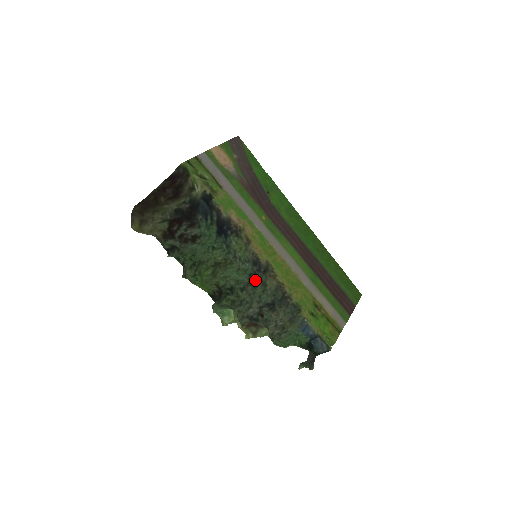
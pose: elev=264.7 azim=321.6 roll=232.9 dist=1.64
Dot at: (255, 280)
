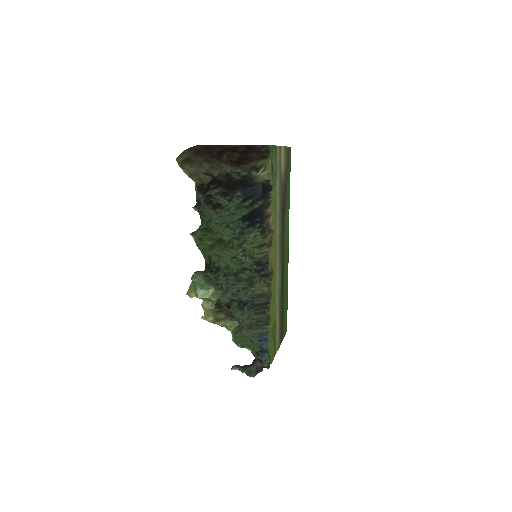
Dot at: (245, 275)
